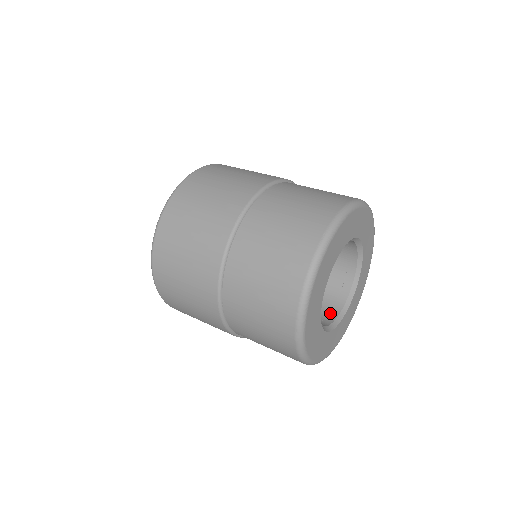
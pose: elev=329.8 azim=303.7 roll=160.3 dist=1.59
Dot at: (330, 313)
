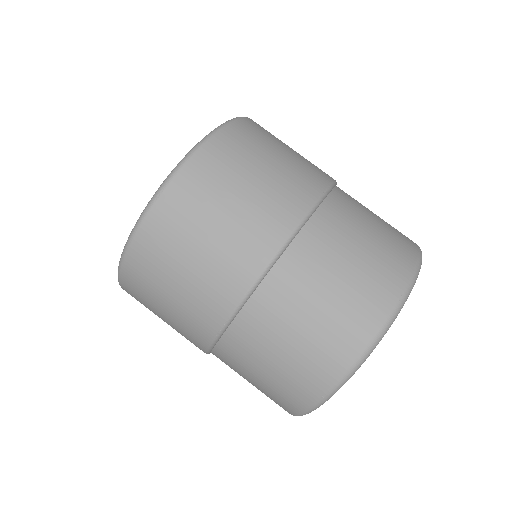
Dot at: occluded
